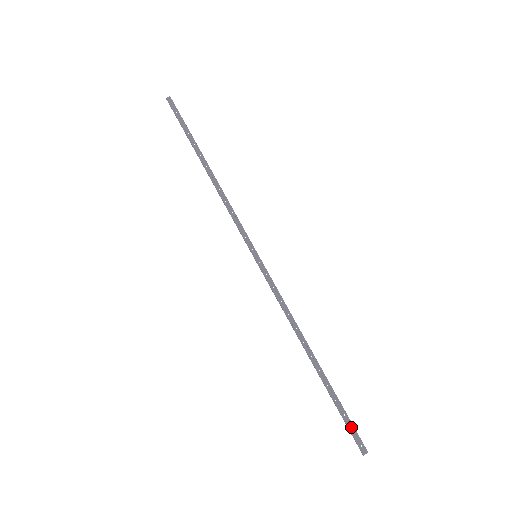
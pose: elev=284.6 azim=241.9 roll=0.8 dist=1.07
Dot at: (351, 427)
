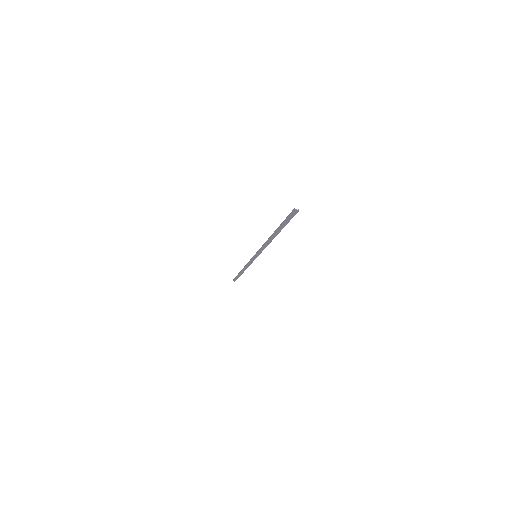
Dot at: (236, 279)
